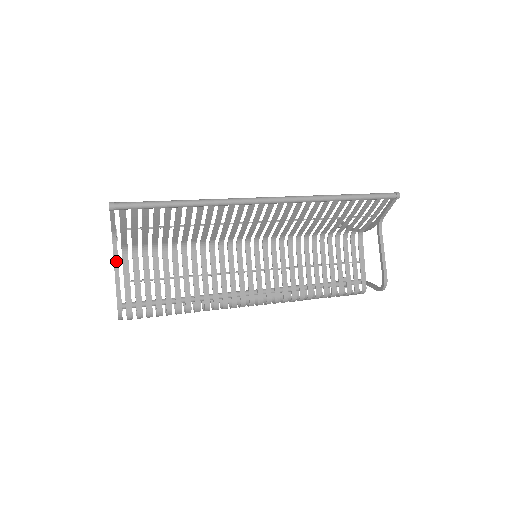
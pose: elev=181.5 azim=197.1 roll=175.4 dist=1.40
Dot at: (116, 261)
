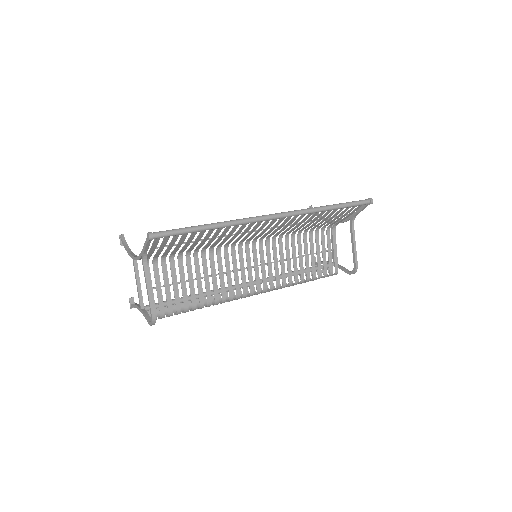
Dot at: (147, 277)
